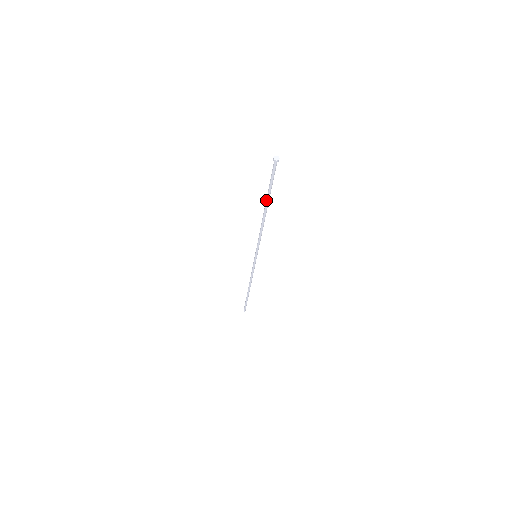
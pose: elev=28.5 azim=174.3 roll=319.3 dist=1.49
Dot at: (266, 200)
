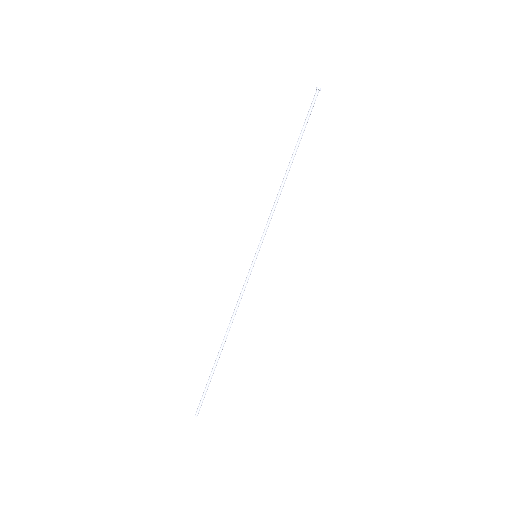
Dot at: (295, 147)
